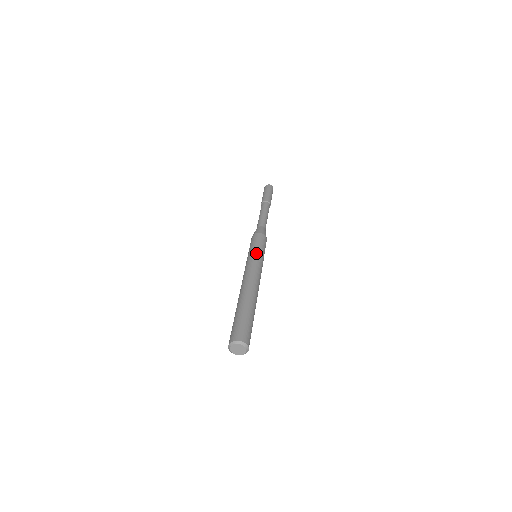
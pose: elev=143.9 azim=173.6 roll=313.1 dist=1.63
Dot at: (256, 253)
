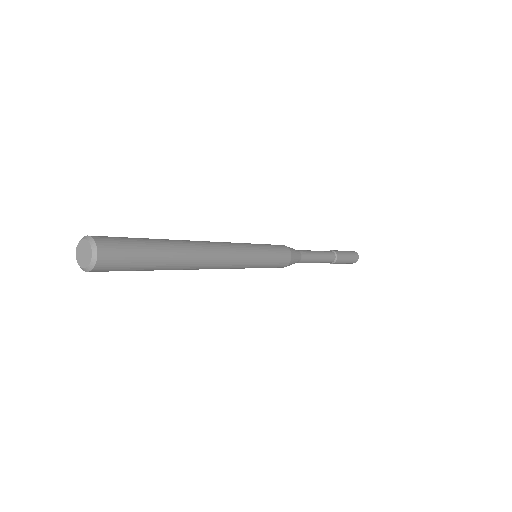
Dot at: (253, 244)
